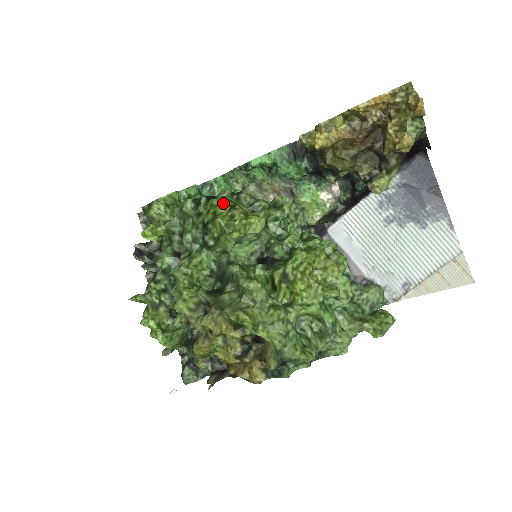
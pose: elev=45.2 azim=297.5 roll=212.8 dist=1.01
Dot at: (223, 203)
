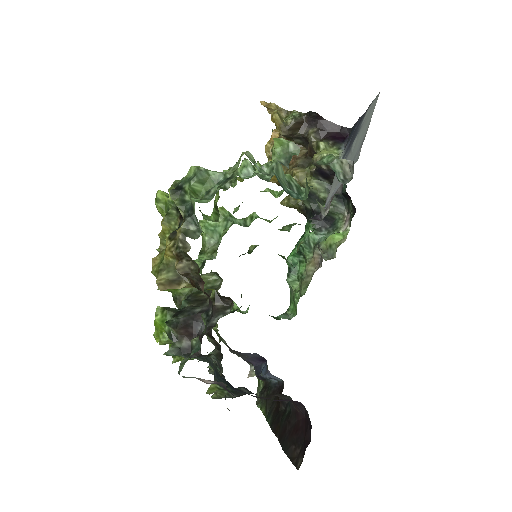
Dot at: occluded
